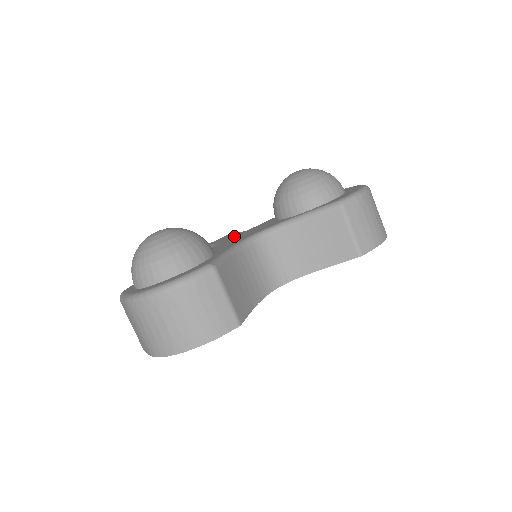
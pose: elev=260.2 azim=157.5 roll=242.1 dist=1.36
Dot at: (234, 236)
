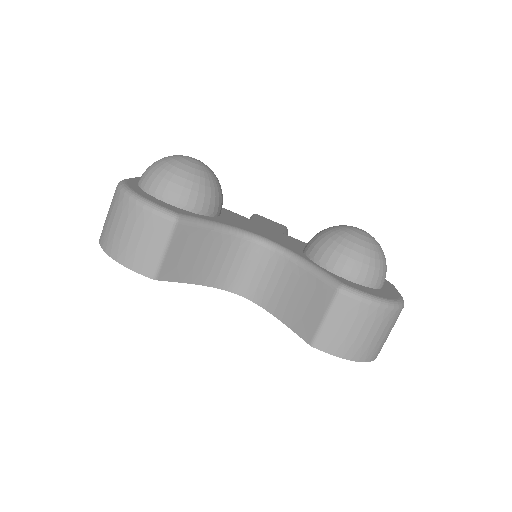
Dot at: (270, 227)
